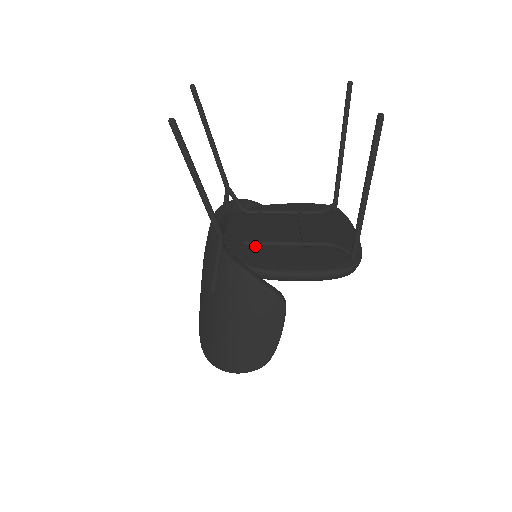
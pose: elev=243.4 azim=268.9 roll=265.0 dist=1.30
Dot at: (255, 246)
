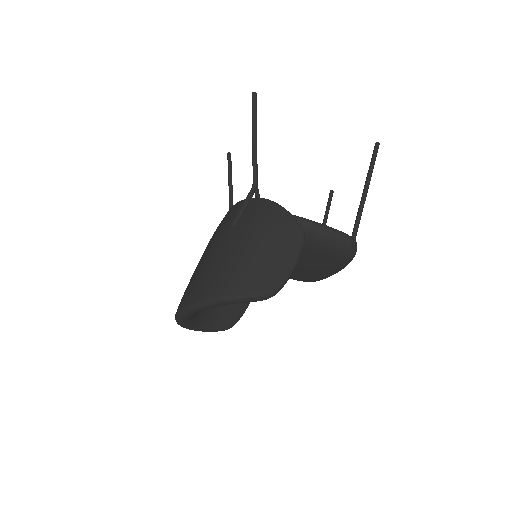
Dot at: occluded
